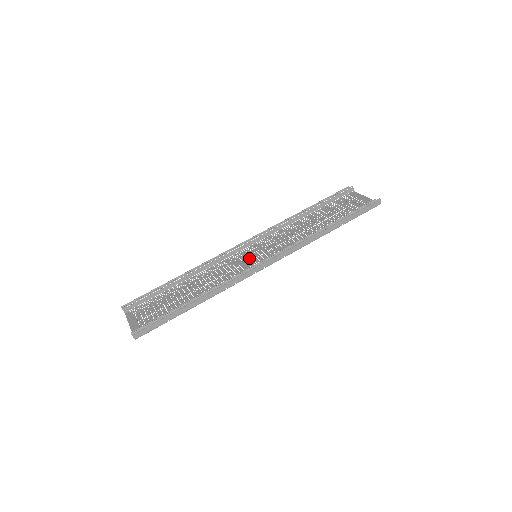
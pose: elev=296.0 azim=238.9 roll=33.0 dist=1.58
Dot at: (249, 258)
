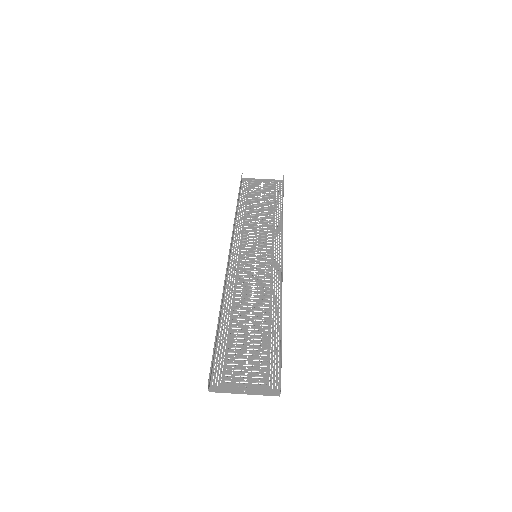
Dot at: (250, 261)
